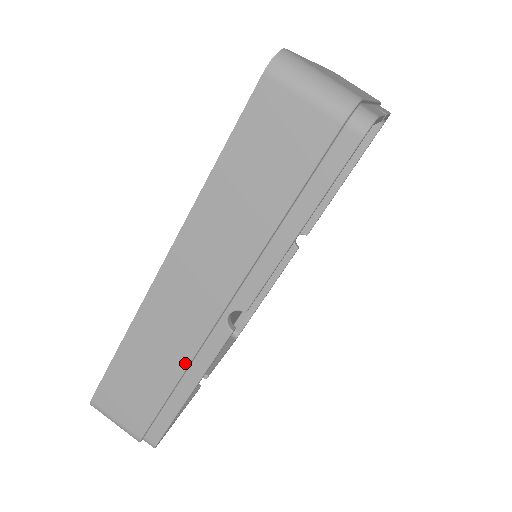
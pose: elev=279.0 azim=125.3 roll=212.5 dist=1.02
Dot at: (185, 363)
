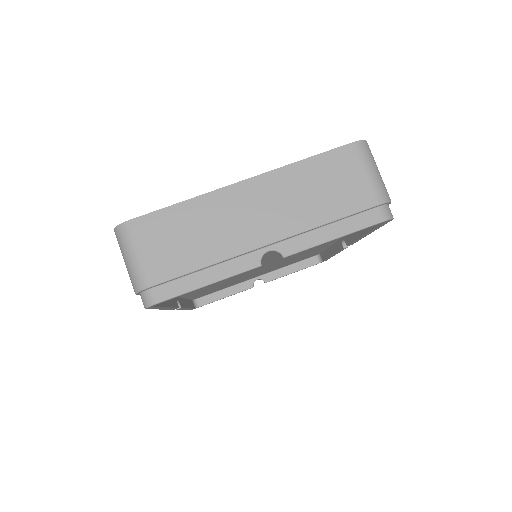
Dot at: occluded
